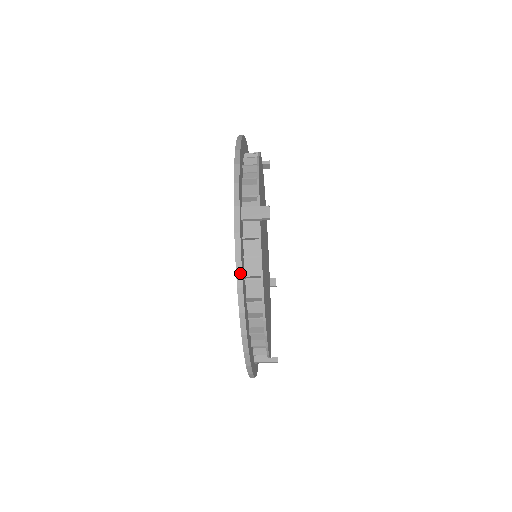
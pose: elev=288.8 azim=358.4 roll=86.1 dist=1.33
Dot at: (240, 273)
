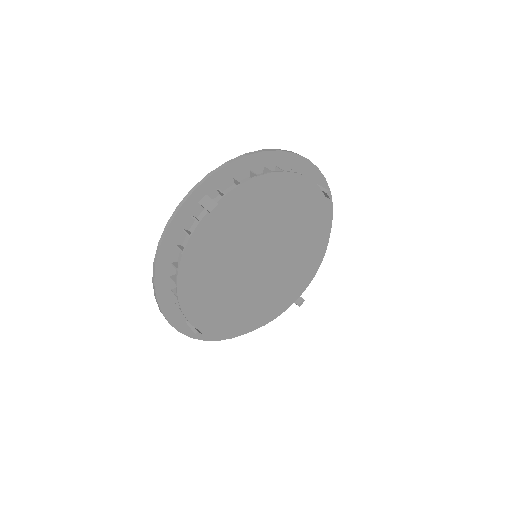
Dot at: (164, 235)
